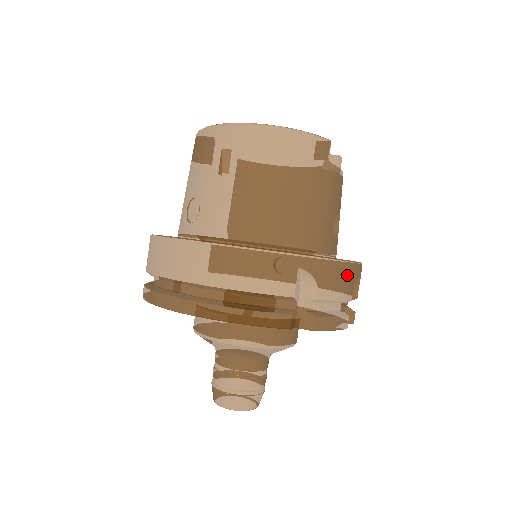
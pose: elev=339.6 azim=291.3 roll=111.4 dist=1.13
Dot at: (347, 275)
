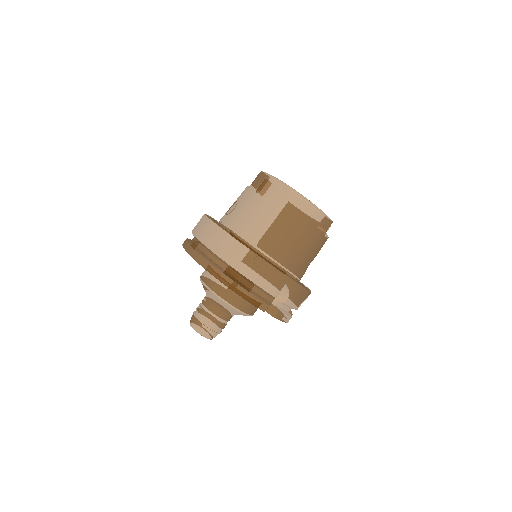
Dot at: (303, 297)
